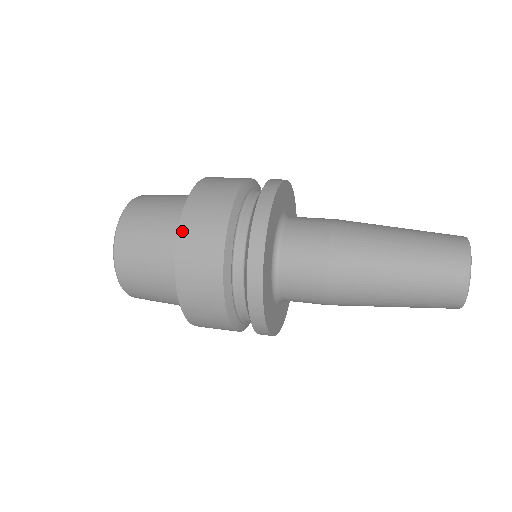
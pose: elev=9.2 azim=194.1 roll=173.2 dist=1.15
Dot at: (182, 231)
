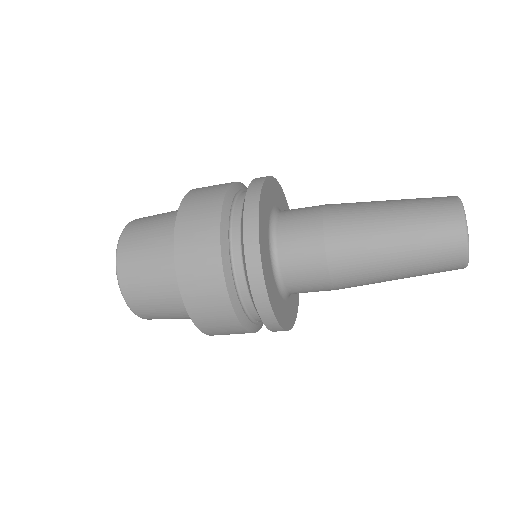
Dot at: (180, 218)
